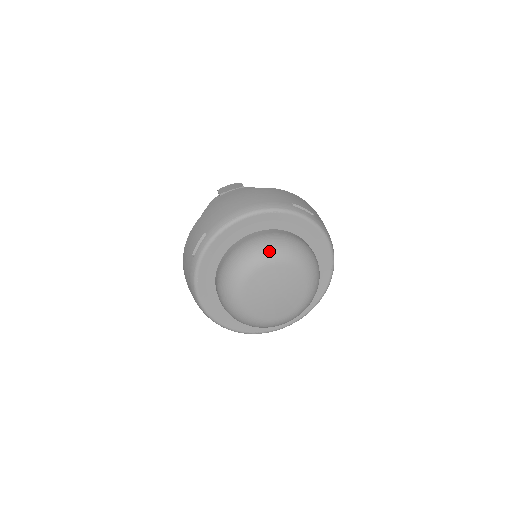
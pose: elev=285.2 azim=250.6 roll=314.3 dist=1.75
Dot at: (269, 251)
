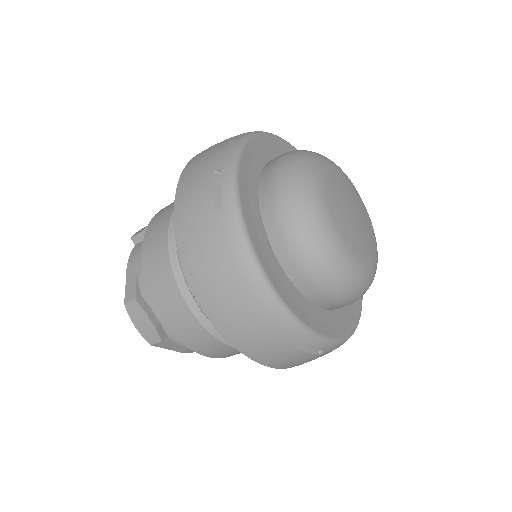
Dot at: (313, 154)
